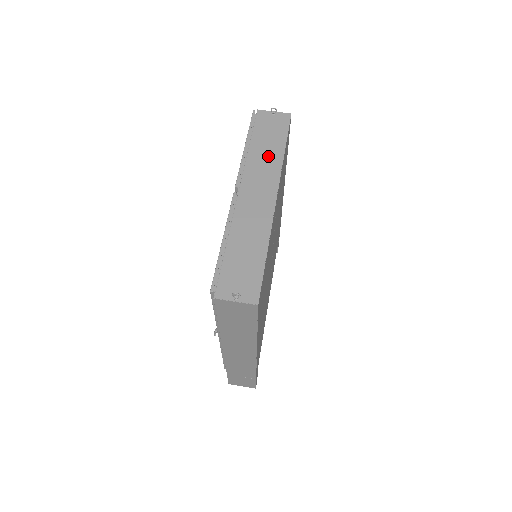
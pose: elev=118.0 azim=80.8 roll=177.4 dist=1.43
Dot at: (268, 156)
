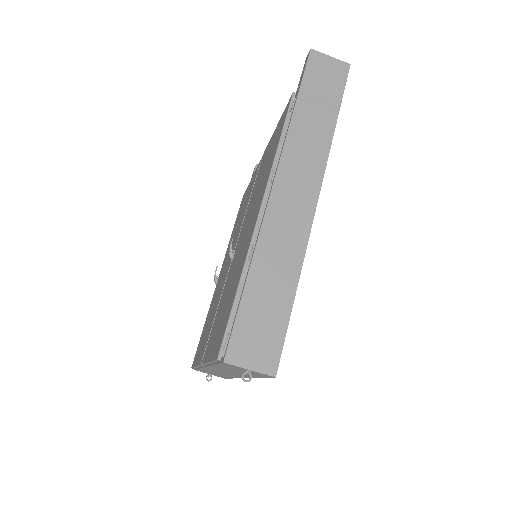
Dot at: (237, 373)
